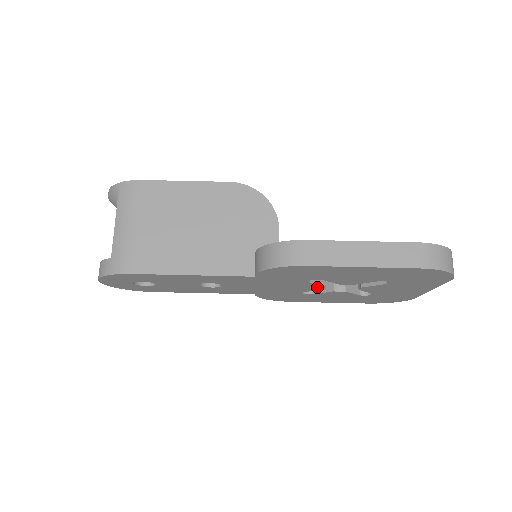
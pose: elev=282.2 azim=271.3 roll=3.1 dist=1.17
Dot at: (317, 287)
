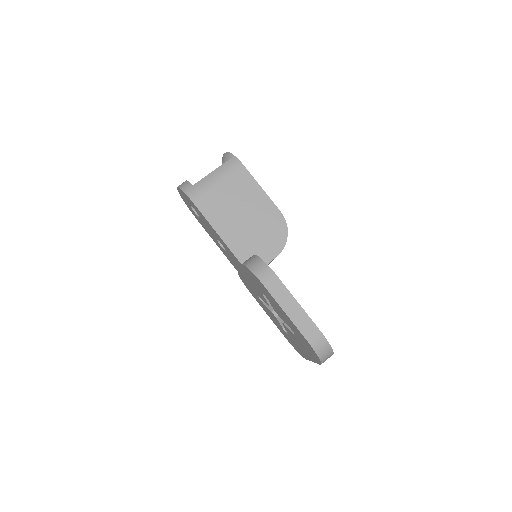
Dot at: (265, 301)
